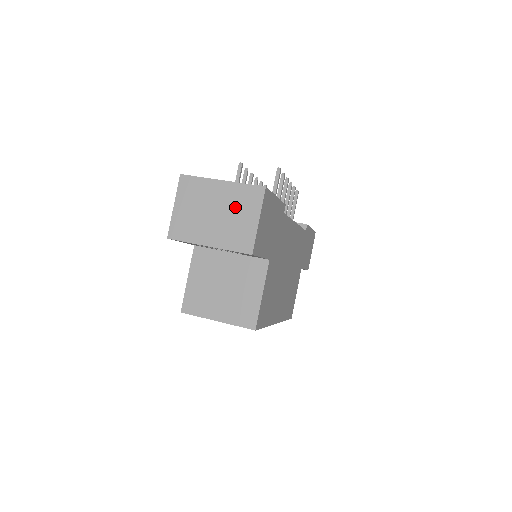
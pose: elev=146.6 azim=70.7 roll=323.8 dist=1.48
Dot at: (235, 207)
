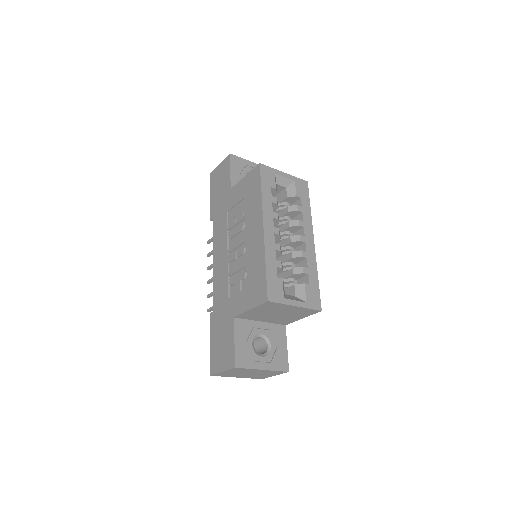
Dot at: occluded
